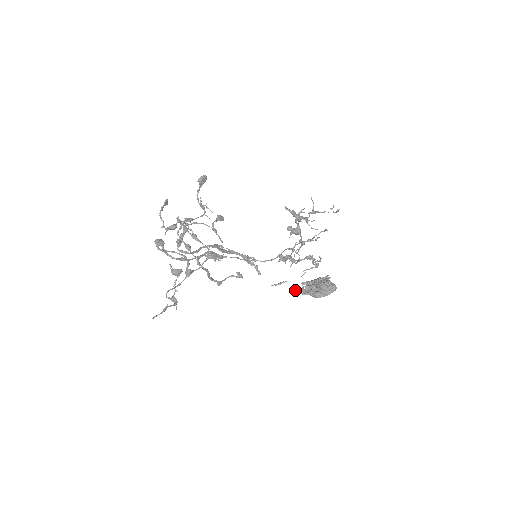
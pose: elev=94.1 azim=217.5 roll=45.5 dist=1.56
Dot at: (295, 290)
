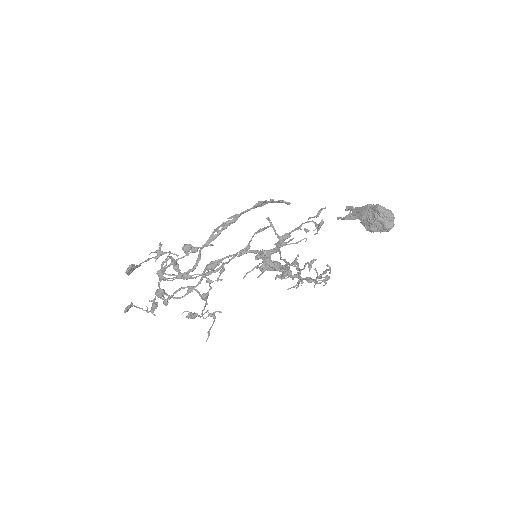
Dot at: occluded
